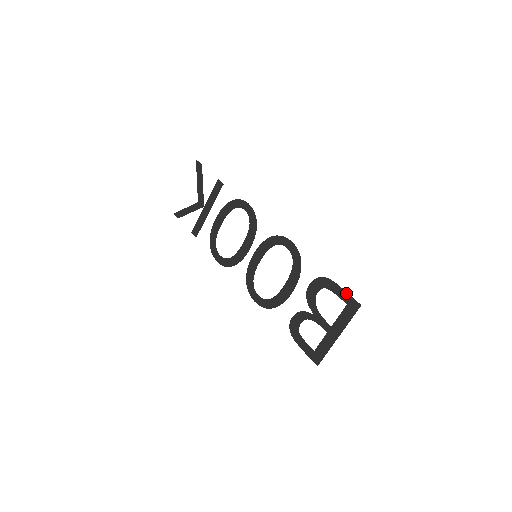
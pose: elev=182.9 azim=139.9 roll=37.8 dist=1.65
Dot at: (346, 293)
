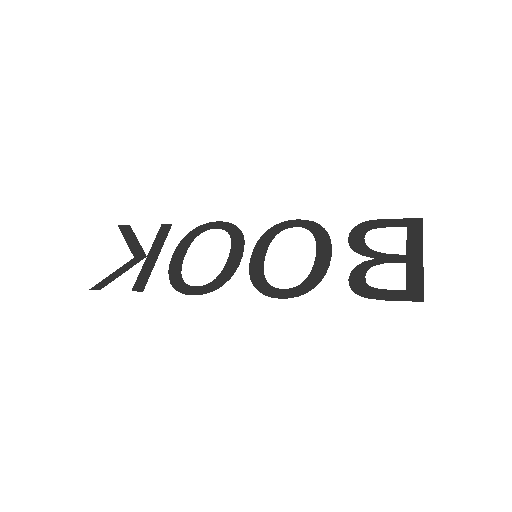
Dot at: (398, 219)
